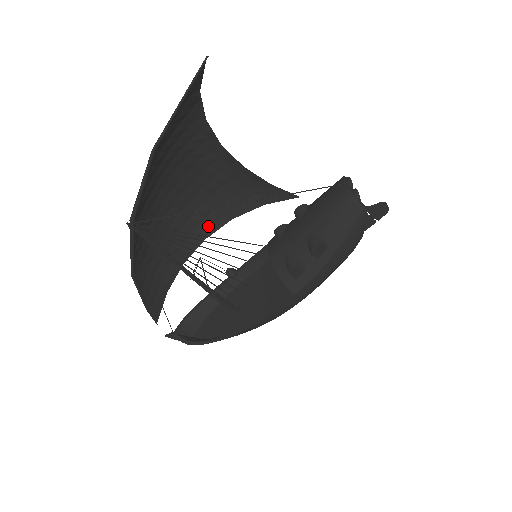
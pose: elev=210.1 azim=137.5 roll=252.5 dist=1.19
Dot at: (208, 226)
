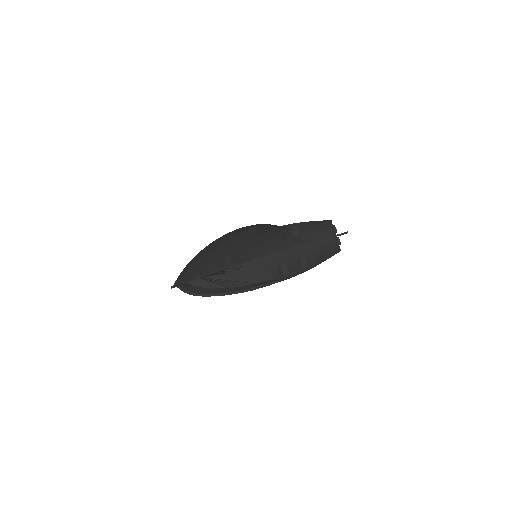
Dot at: occluded
